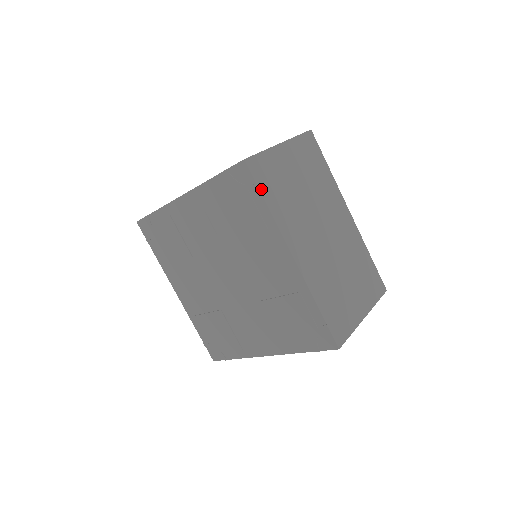
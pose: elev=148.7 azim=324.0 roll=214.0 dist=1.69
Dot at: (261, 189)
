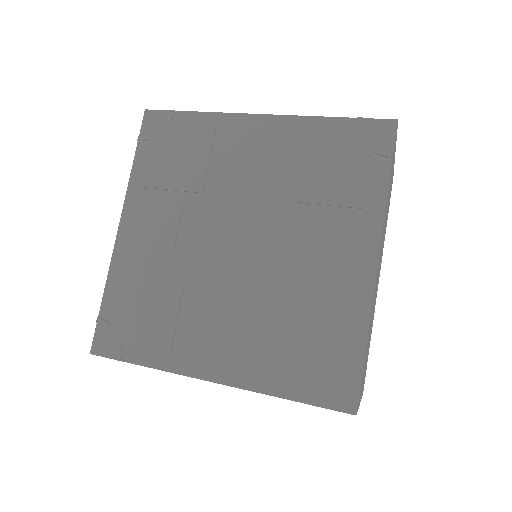
Dot at: (179, 113)
